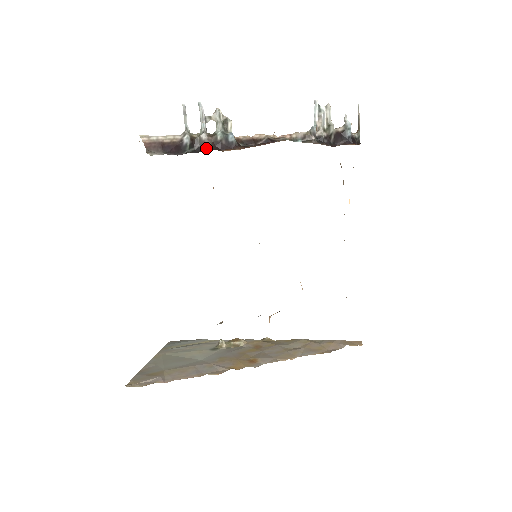
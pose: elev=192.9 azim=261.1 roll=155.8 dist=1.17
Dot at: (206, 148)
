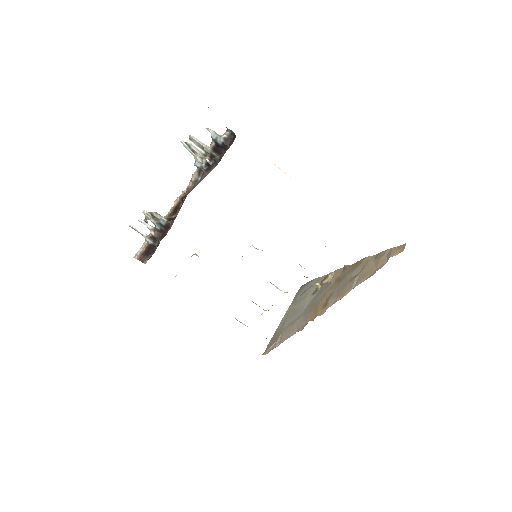
Dot at: (159, 239)
